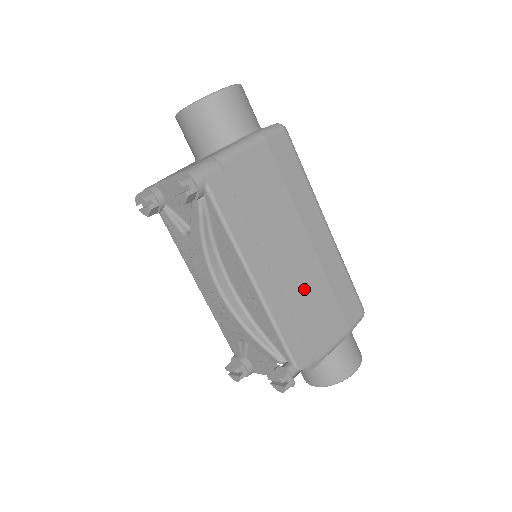
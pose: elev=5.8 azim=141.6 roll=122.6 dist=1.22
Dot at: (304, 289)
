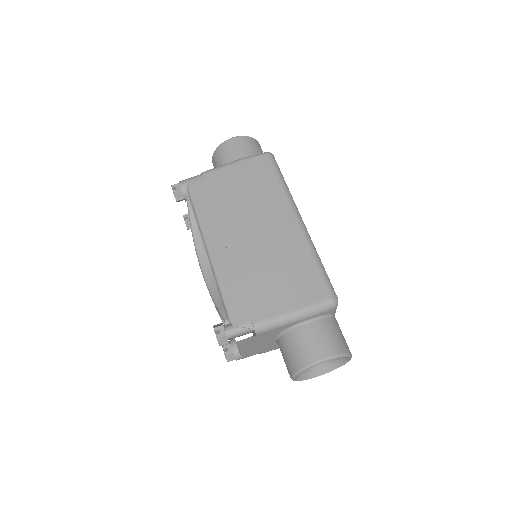
Dot at: (256, 262)
